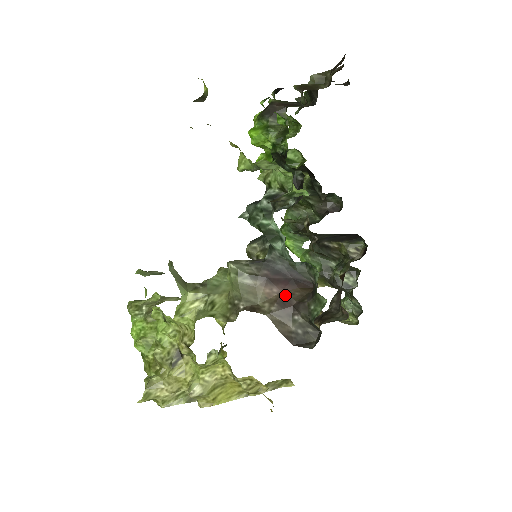
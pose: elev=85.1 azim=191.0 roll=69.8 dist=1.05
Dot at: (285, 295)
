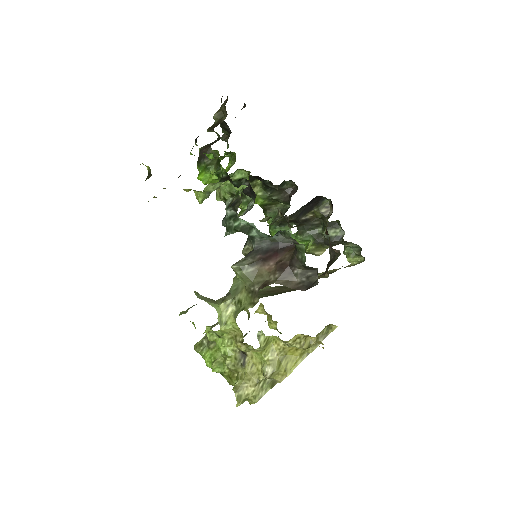
Dot at: (280, 262)
